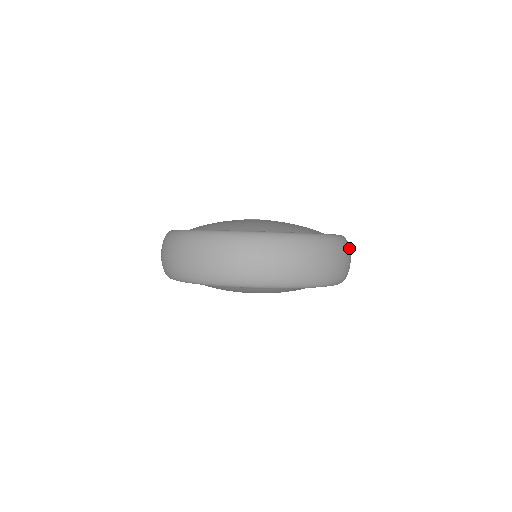
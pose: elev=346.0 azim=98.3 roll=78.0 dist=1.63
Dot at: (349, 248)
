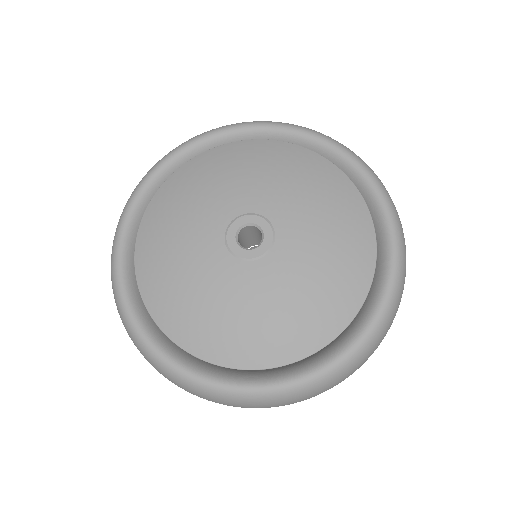
Dot at: (357, 366)
